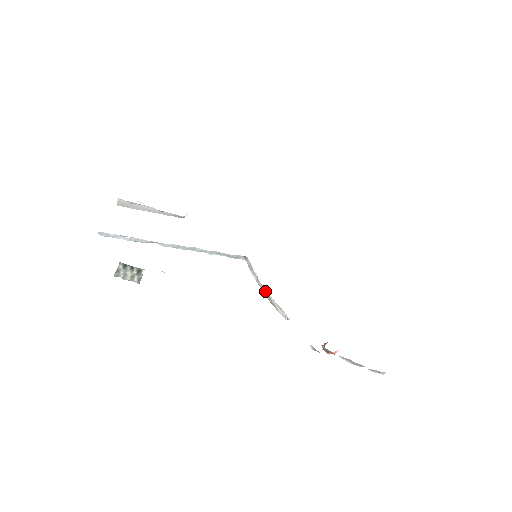
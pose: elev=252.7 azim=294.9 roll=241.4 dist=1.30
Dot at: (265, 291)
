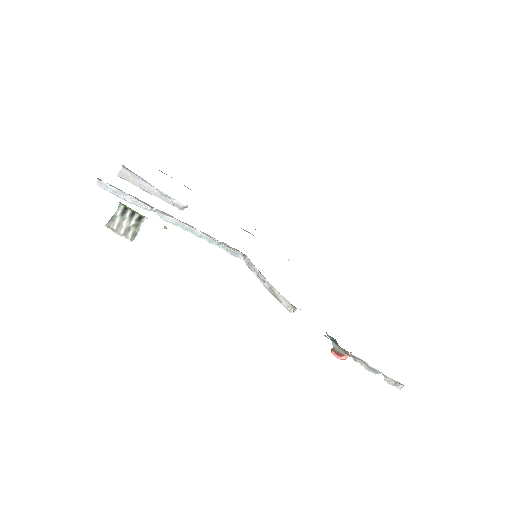
Dot at: (267, 285)
